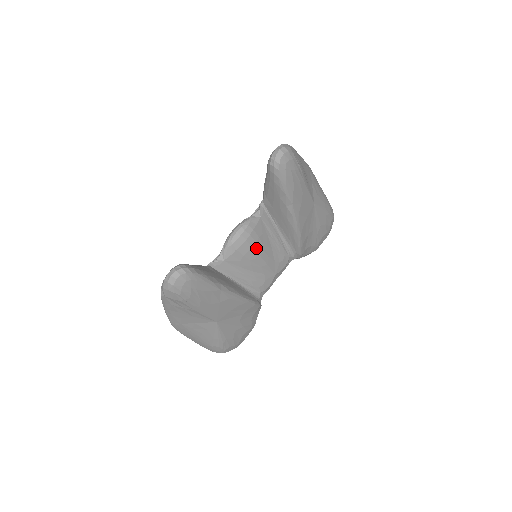
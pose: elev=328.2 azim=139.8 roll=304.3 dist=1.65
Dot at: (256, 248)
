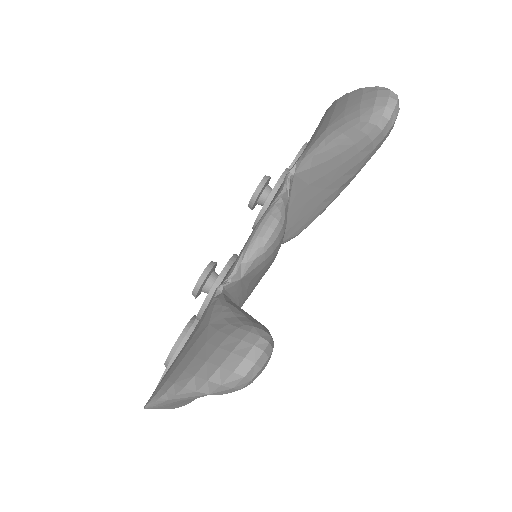
Dot at: occluded
